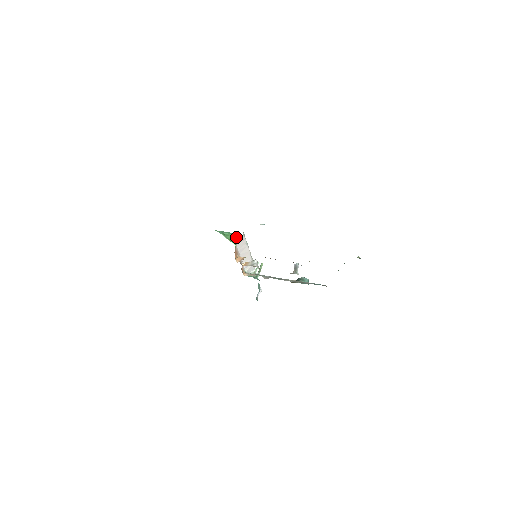
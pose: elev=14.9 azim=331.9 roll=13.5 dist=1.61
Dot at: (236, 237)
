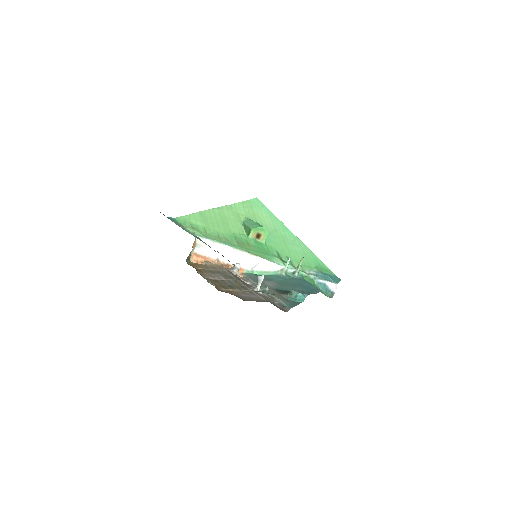
Dot at: (255, 230)
